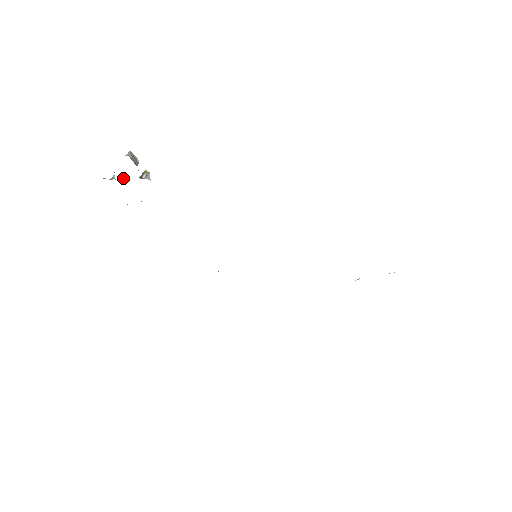
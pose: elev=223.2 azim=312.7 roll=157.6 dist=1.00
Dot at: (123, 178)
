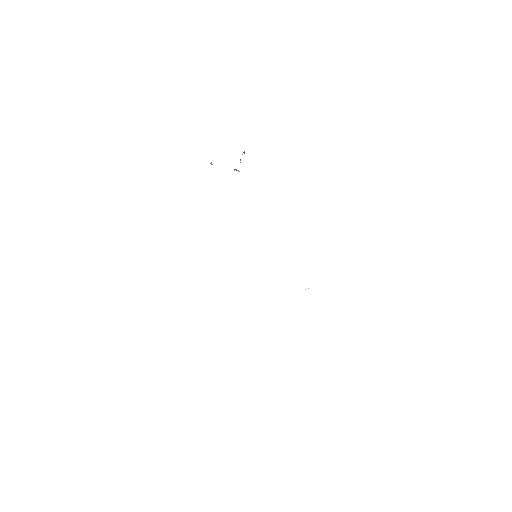
Dot at: occluded
